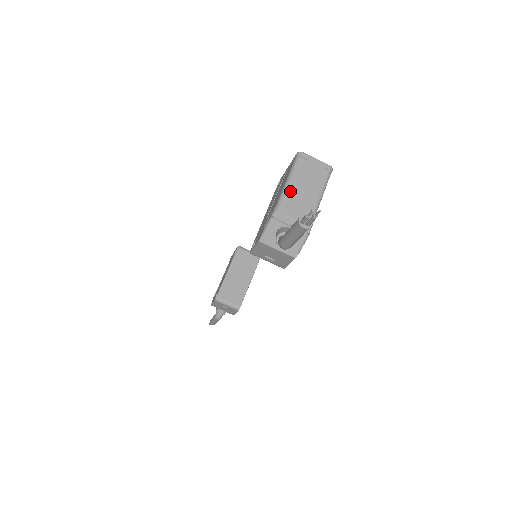
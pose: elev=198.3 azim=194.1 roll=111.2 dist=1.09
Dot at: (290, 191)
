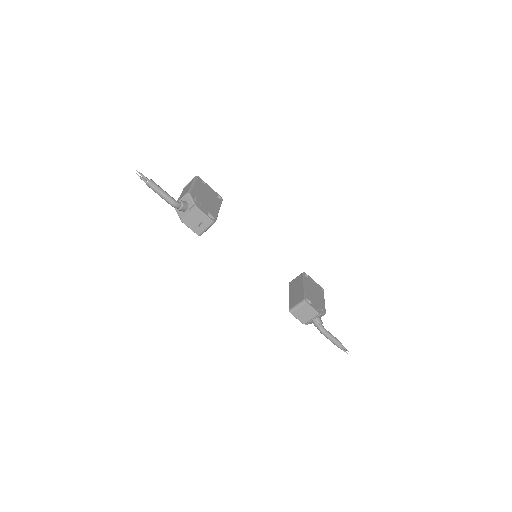
Dot at: occluded
